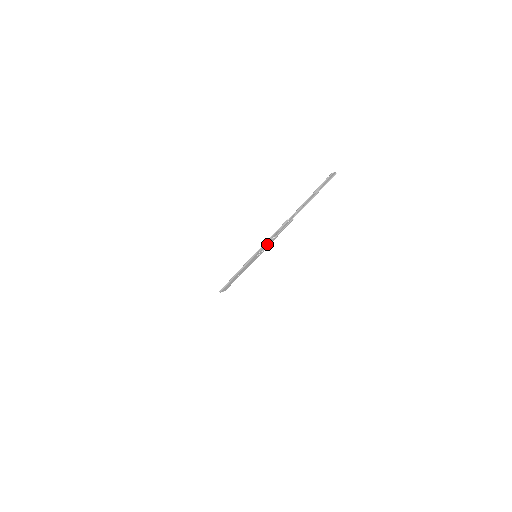
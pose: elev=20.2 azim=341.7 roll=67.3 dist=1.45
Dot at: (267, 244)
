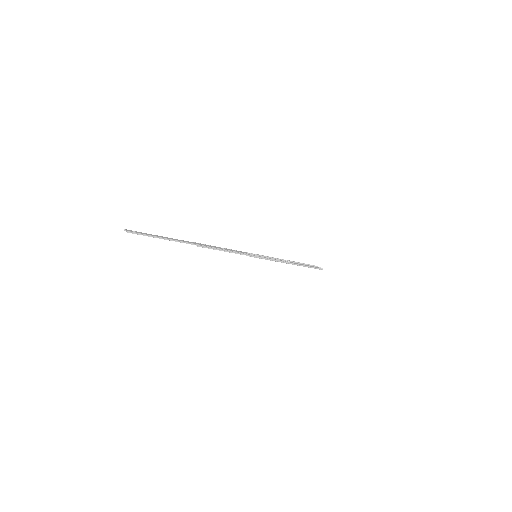
Dot at: (236, 252)
